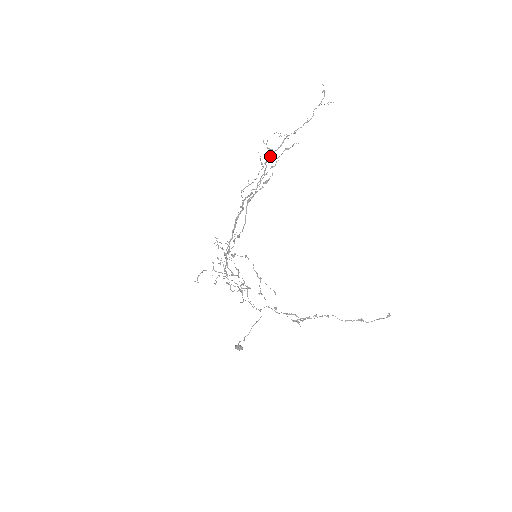
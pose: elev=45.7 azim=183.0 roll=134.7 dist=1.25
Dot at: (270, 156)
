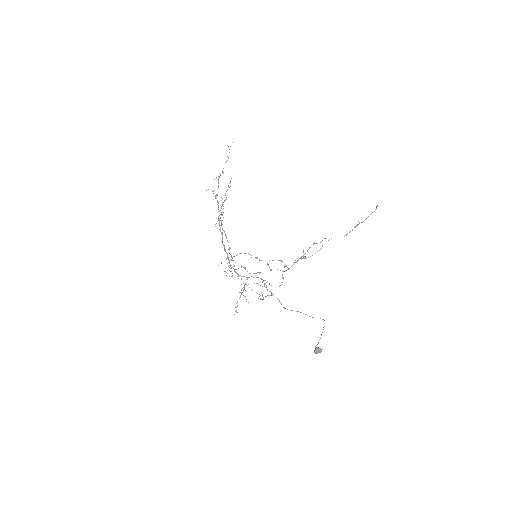
Dot at: (216, 194)
